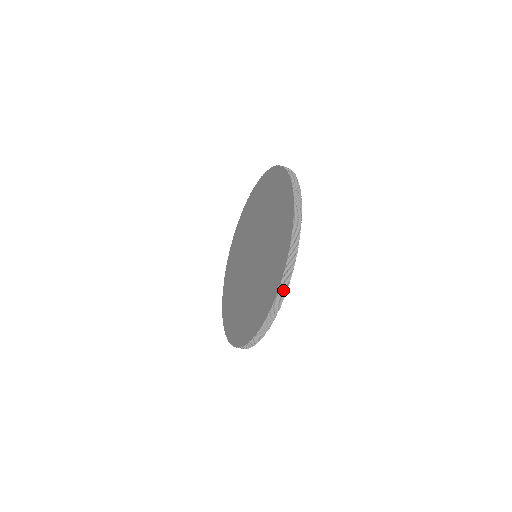
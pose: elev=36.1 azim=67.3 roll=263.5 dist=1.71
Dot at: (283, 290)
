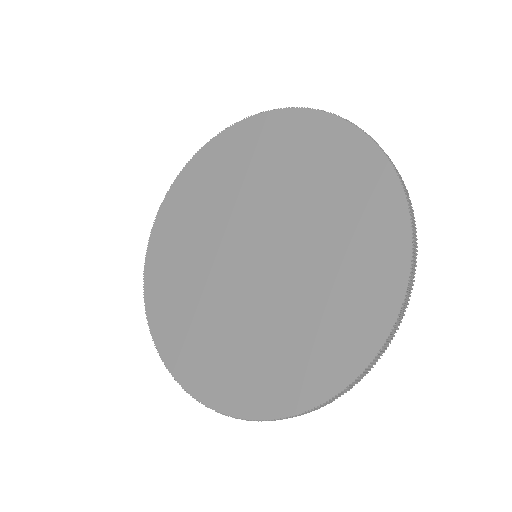
Dot at: (223, 412)
